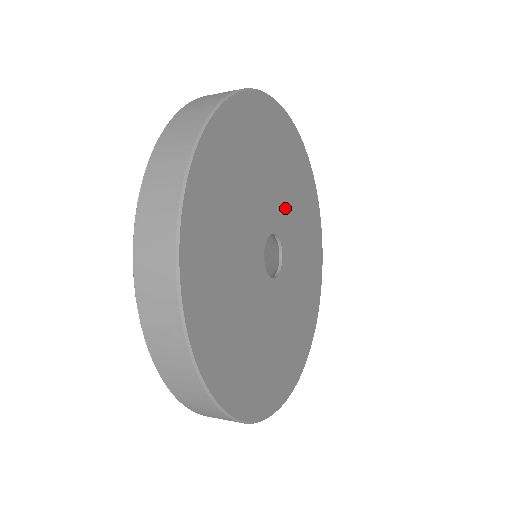
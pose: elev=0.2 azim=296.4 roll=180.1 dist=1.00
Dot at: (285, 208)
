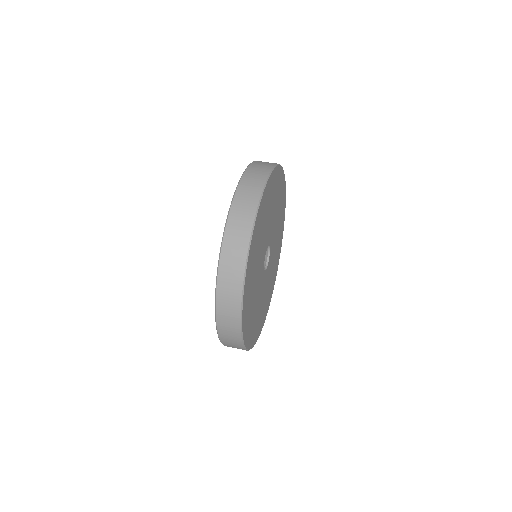
Dot at: (266, 235)
